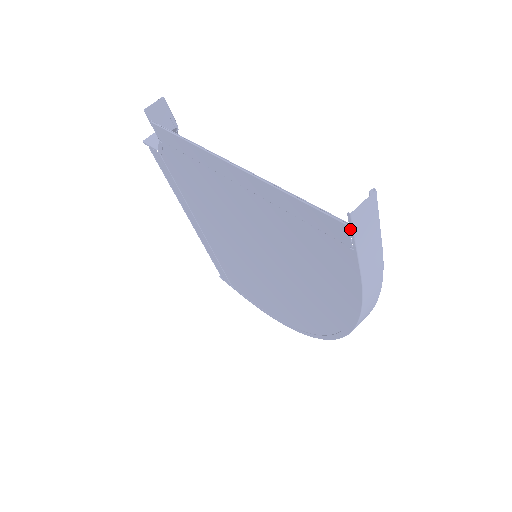
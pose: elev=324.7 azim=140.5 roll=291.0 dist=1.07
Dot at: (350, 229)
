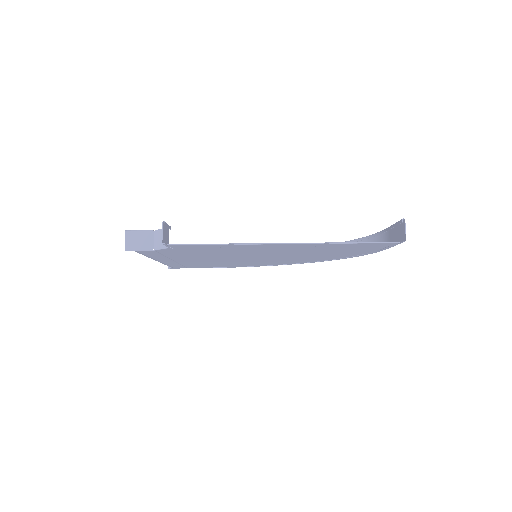
Dot at: (399, 243)
